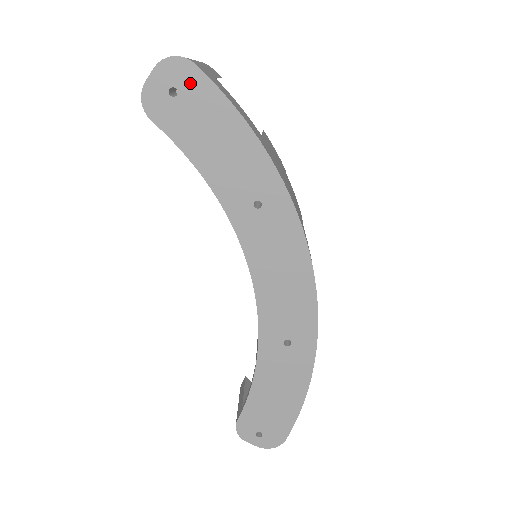
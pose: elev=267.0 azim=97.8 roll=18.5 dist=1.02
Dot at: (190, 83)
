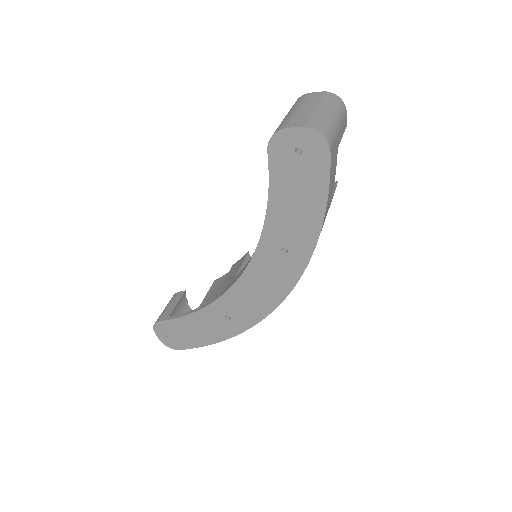
Dot at: (315, 158)
